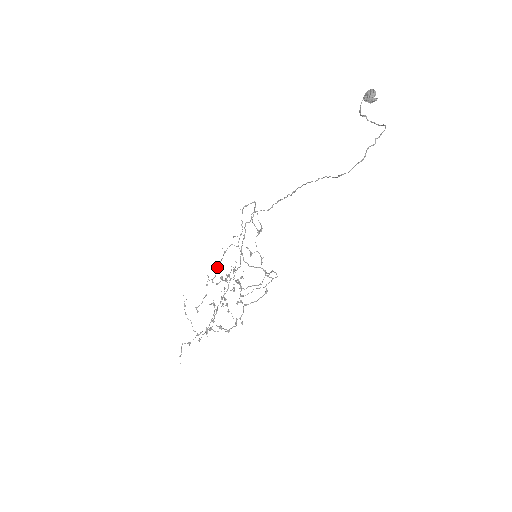
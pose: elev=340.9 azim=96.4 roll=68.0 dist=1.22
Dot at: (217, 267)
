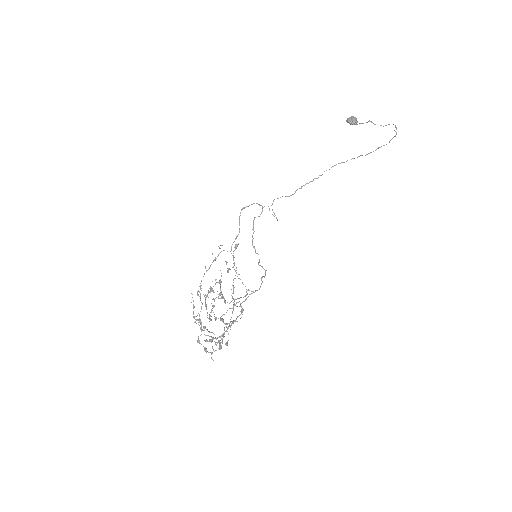
Dot at: (201, 280)
